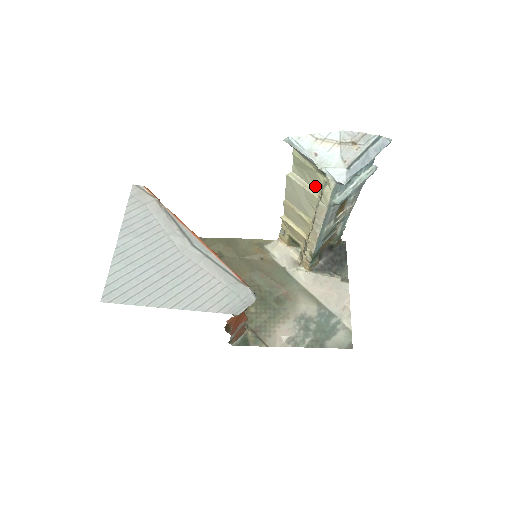
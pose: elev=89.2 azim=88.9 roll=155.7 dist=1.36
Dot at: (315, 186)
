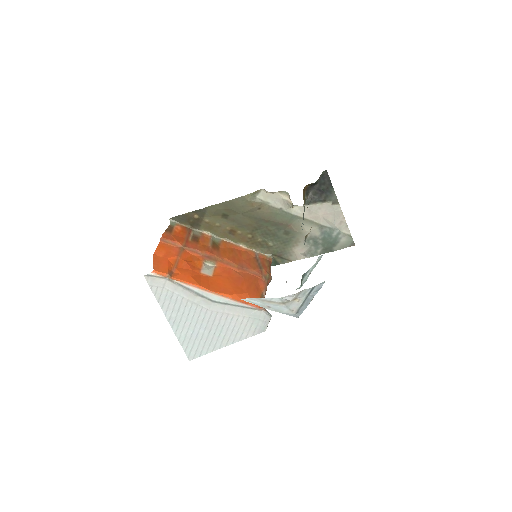
Dot at: occluded
